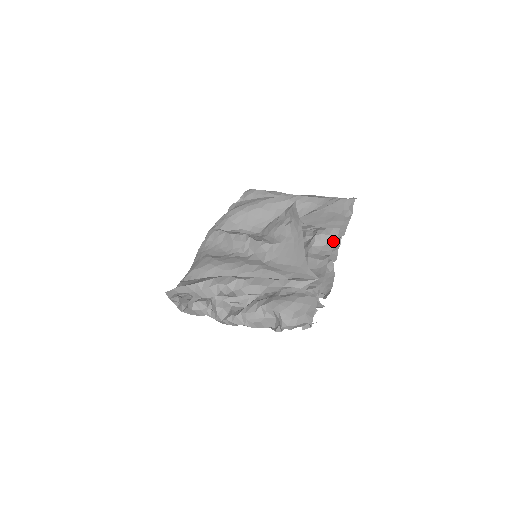
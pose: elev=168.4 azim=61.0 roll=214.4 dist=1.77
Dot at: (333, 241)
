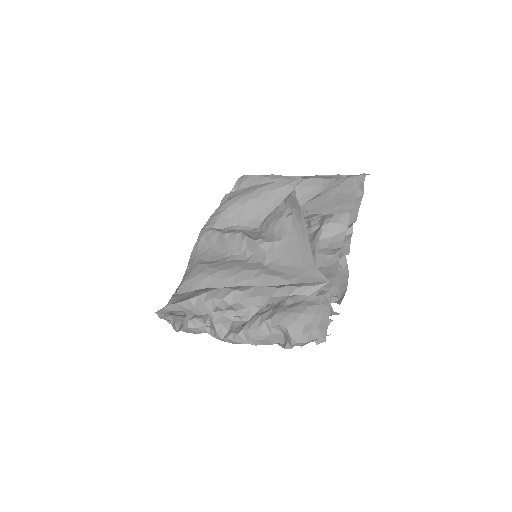
Dot at: (343, 230)
